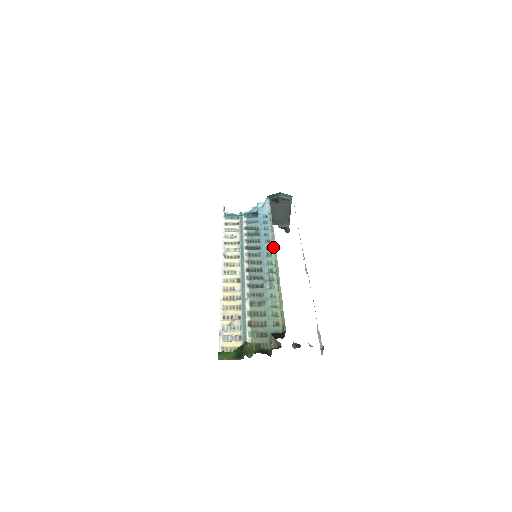
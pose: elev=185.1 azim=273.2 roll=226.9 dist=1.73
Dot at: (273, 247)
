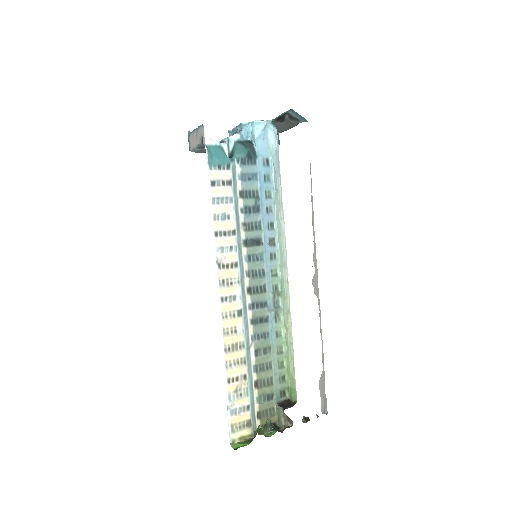
Dot at: (279, 242)
